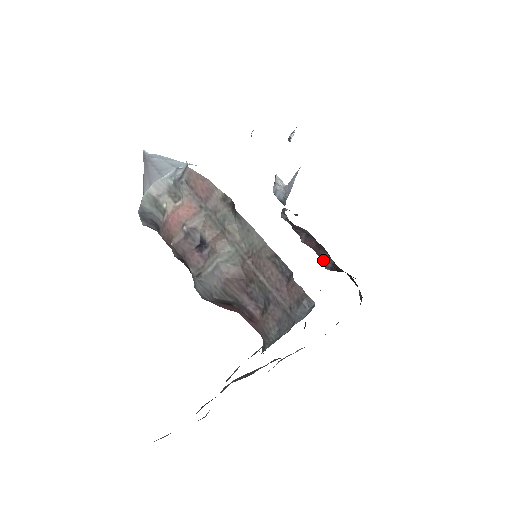
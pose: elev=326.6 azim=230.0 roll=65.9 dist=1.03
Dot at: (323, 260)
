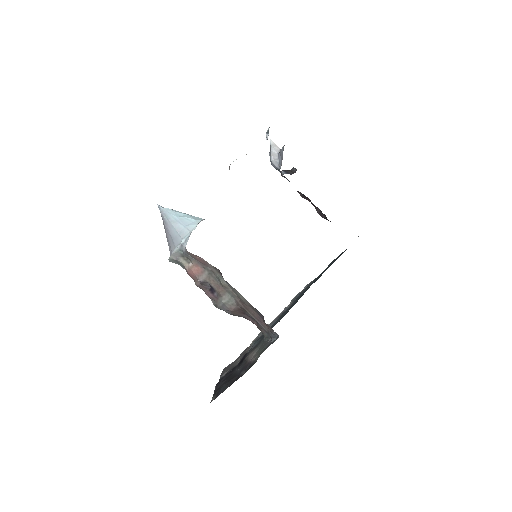
Dot at: (318, 212)
